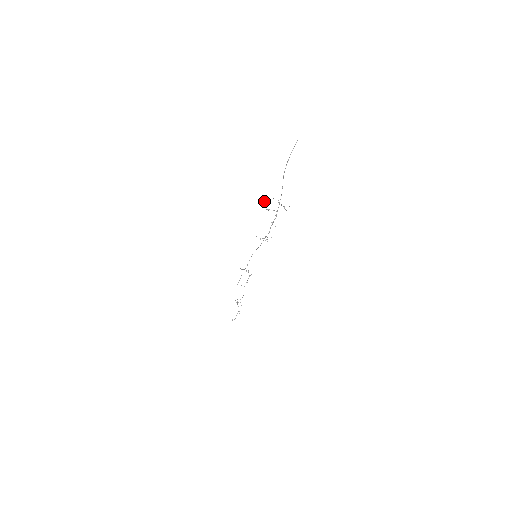
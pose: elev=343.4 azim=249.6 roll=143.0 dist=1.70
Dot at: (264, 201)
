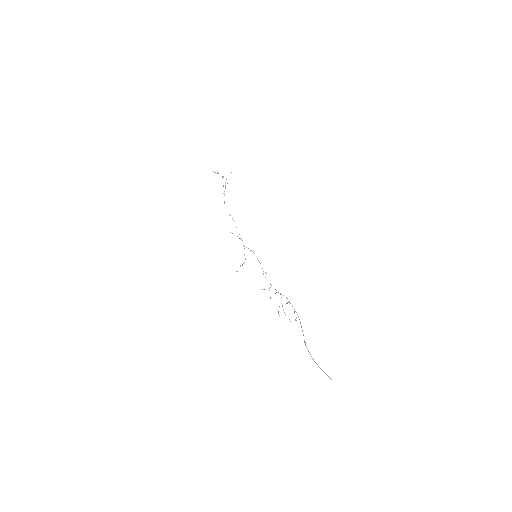
Dot at: occluded
